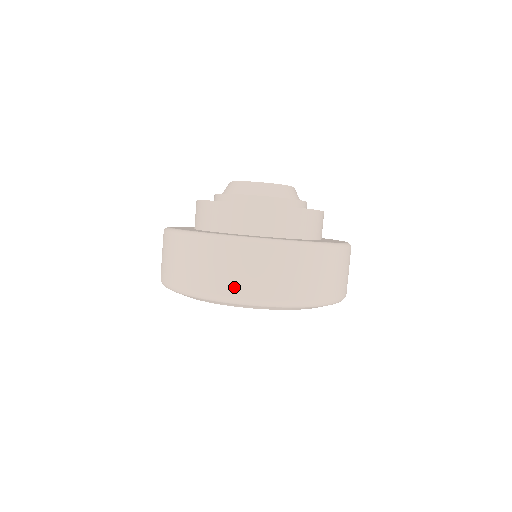
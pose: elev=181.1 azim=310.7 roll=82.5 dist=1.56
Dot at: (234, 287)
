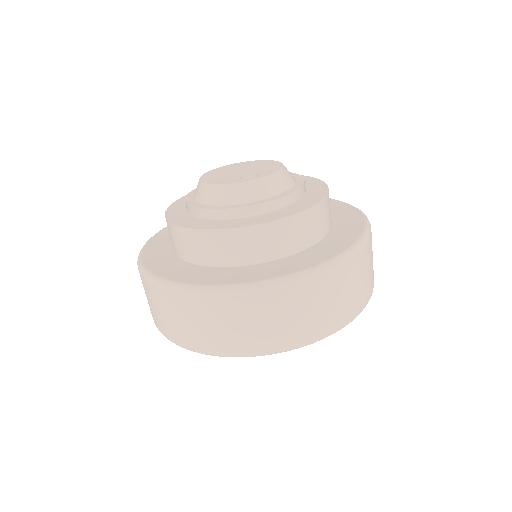
Dot at: (342, 315)
